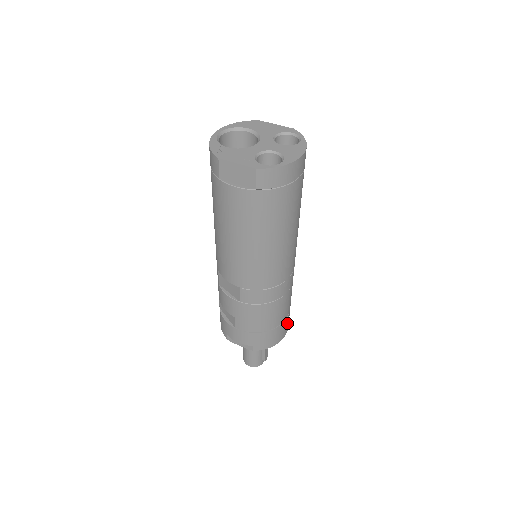
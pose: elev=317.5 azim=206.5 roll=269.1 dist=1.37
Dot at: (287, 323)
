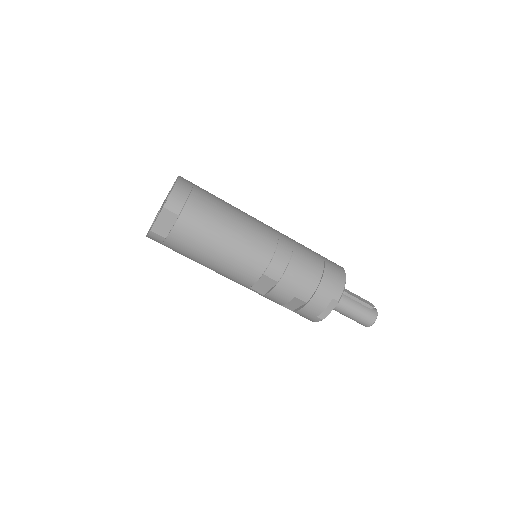
Dot at: (333, 264)
